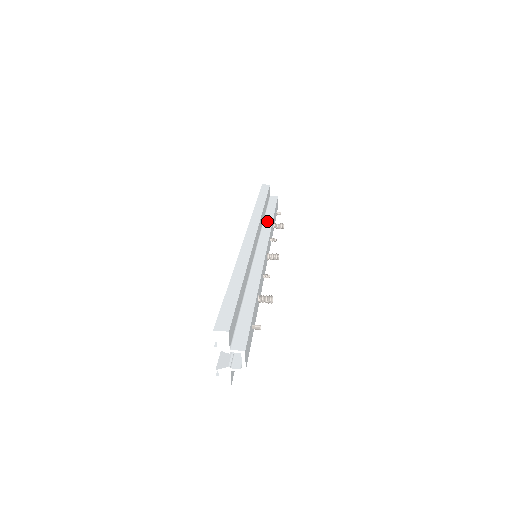
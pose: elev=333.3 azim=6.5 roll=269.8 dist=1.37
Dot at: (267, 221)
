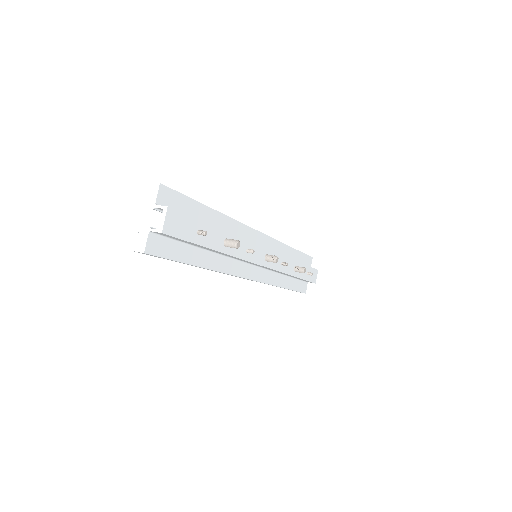
Dot at: occluded
